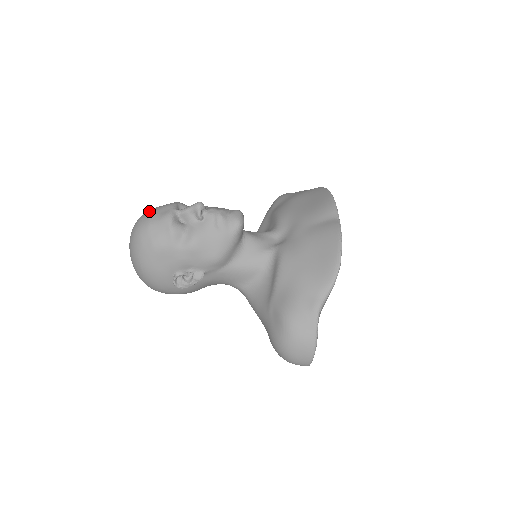
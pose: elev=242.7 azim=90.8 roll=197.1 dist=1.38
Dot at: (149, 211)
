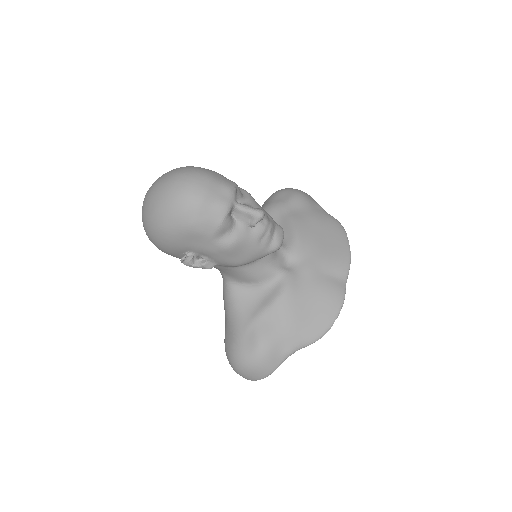
Dot at: (206, 179)
